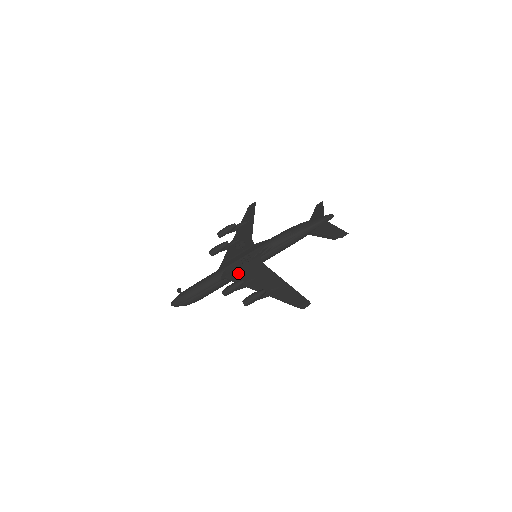
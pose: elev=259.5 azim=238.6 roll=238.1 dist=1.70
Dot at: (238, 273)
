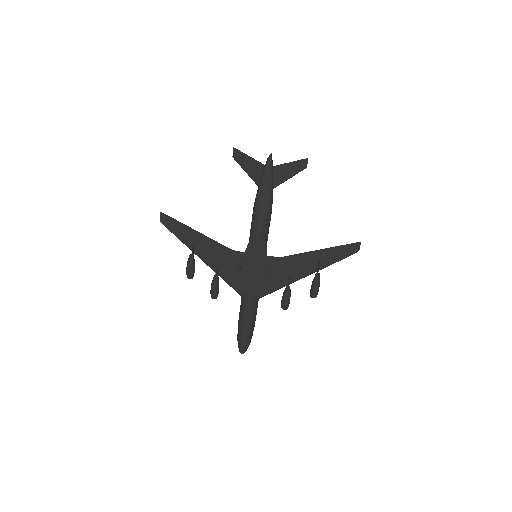
Dot at: (269, 285)
